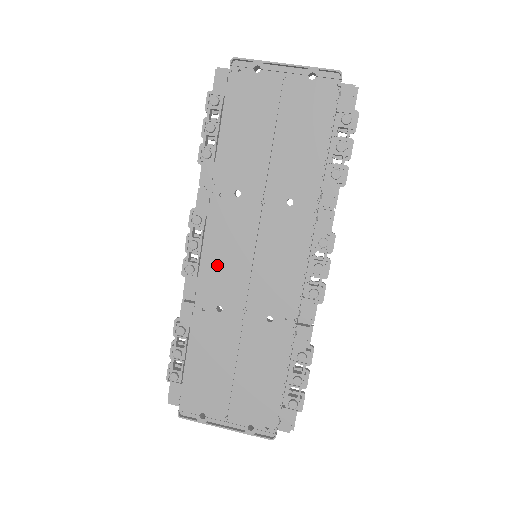
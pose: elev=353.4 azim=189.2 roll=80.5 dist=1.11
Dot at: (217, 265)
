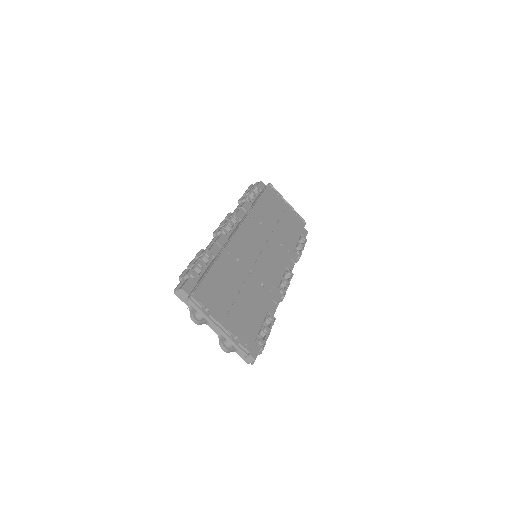
Dot at: (243, 240)
